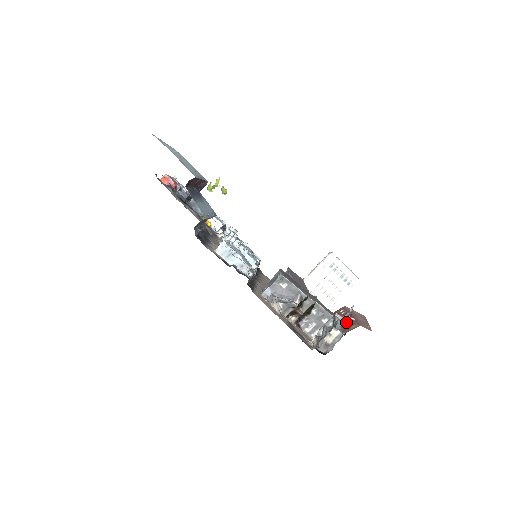
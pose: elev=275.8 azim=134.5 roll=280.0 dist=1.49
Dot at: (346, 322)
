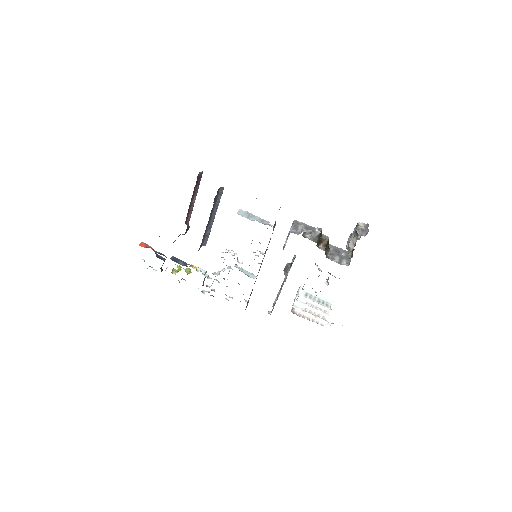
Dot at: (360, 237)
